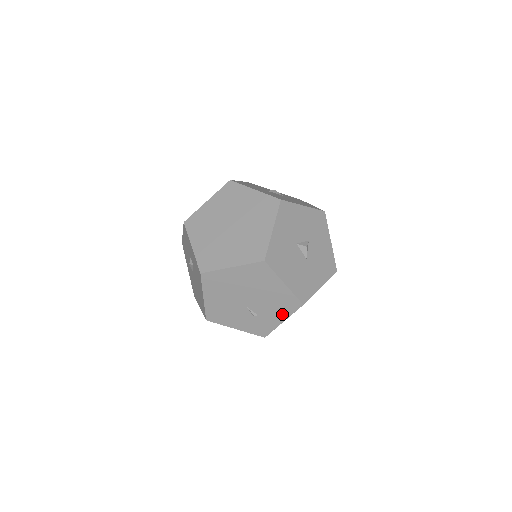
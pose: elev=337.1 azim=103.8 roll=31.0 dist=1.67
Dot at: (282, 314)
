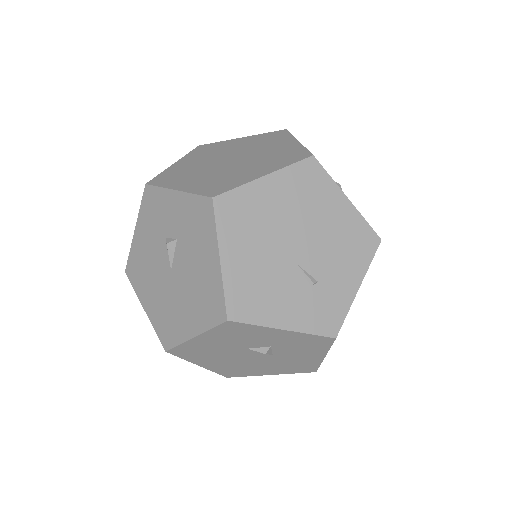
Dot at: (354, 269)
